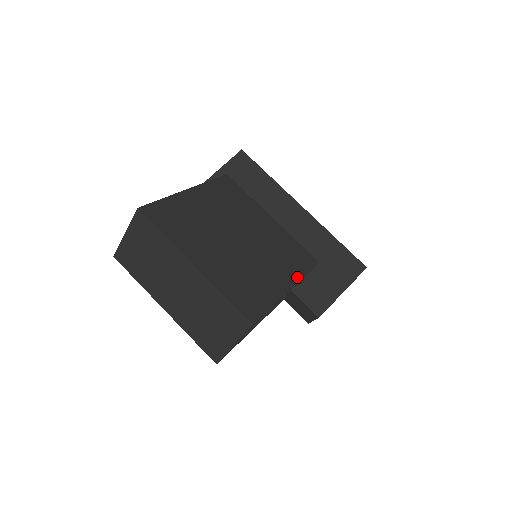
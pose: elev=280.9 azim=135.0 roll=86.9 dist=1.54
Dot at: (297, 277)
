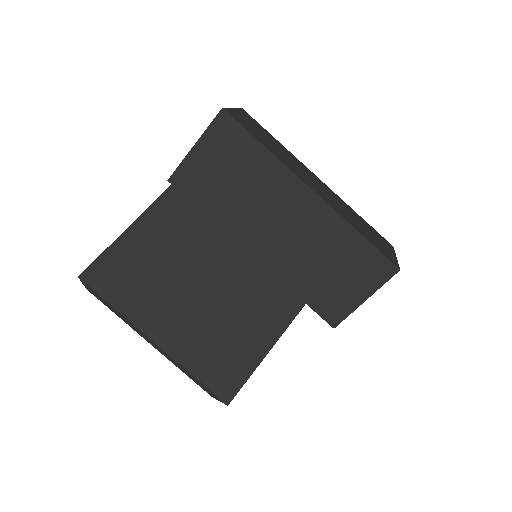
Dot at: (297, 306)
